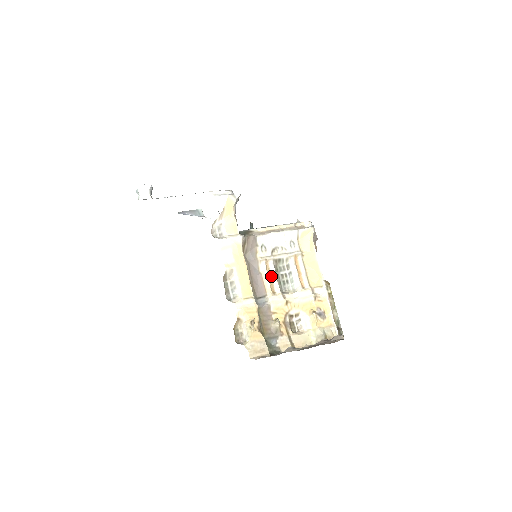
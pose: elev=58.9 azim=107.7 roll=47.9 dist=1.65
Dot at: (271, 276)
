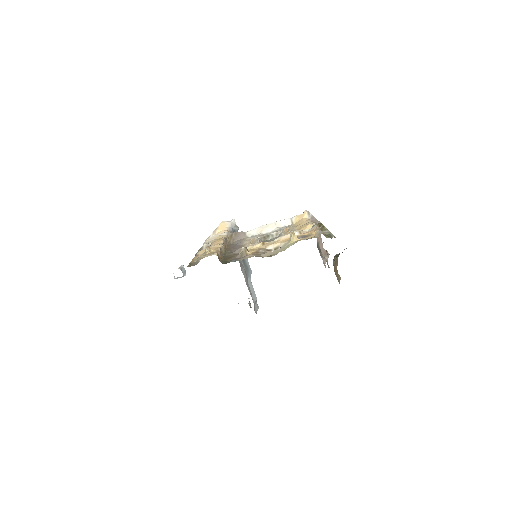
Dot at: occluded
